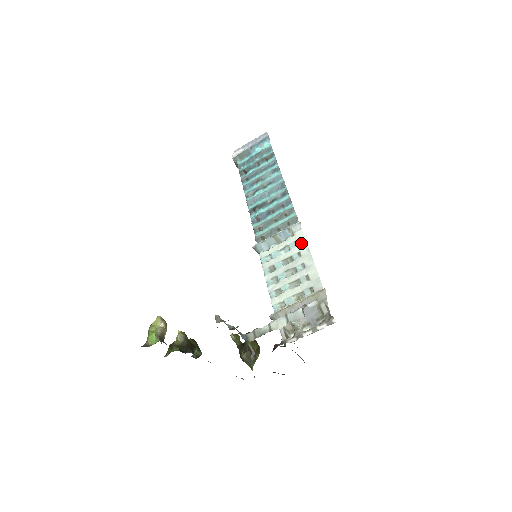
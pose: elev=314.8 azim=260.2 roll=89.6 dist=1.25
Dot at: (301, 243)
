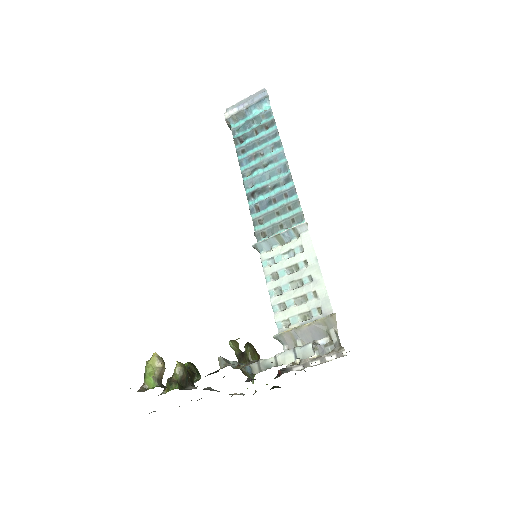
Dot at: (308, 249)
